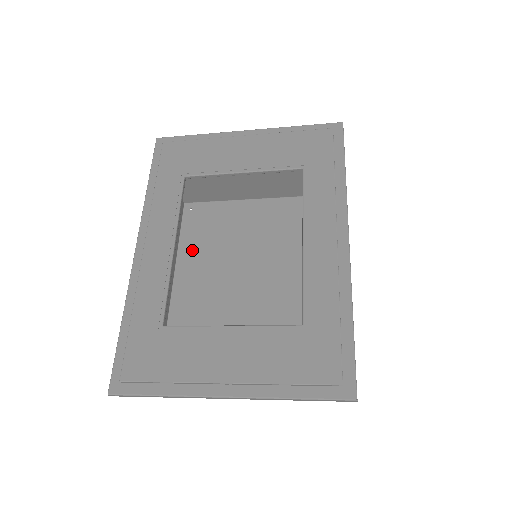
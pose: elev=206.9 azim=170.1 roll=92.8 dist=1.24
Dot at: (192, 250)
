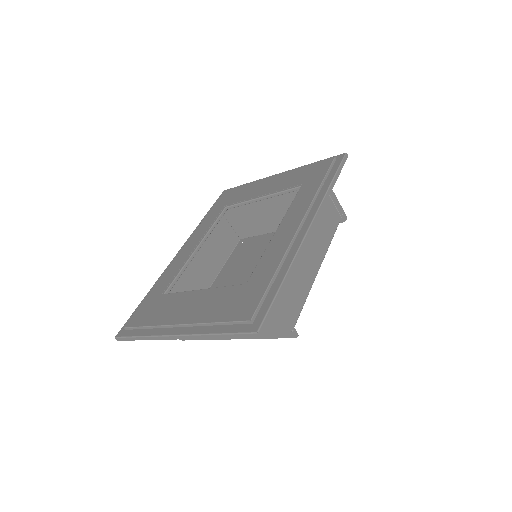
Dot at: (230, 268)
